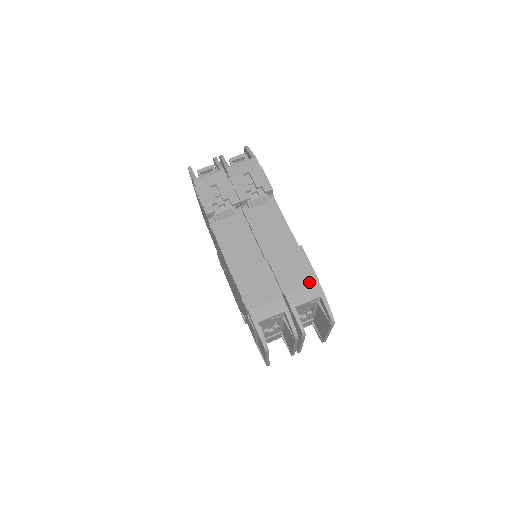
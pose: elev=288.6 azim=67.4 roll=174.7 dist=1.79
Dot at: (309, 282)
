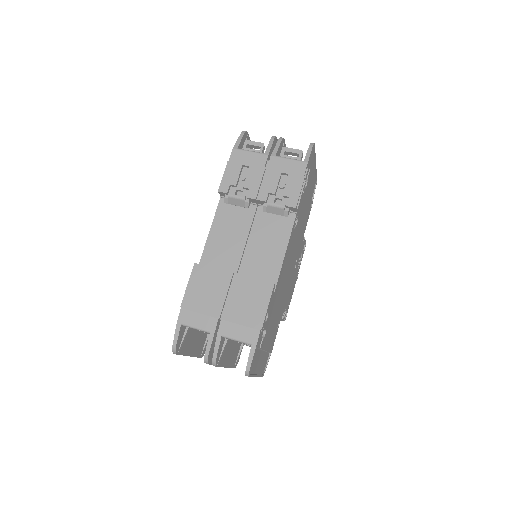
Dot at: (251, 324)
